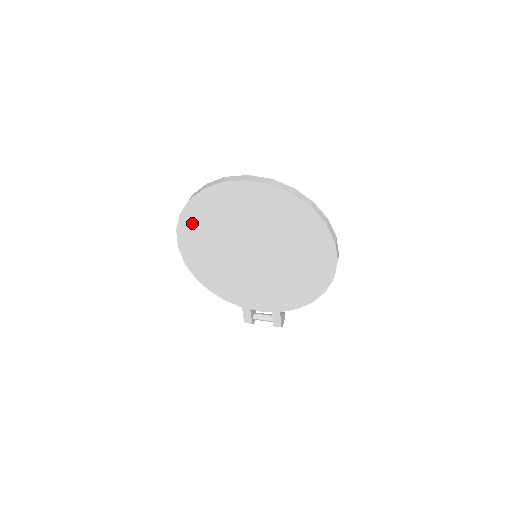
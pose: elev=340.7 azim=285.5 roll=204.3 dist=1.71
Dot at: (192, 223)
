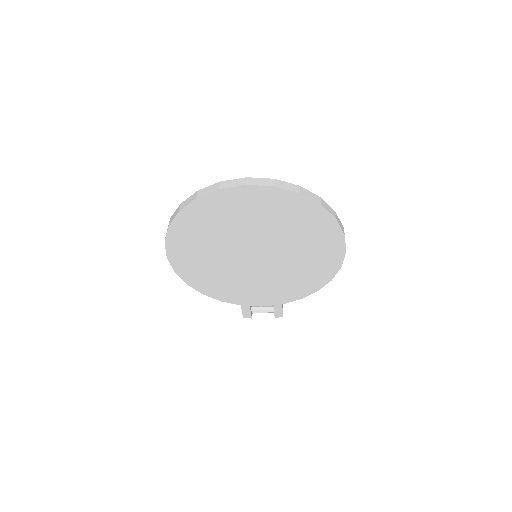
Dot at: (183, 233)
